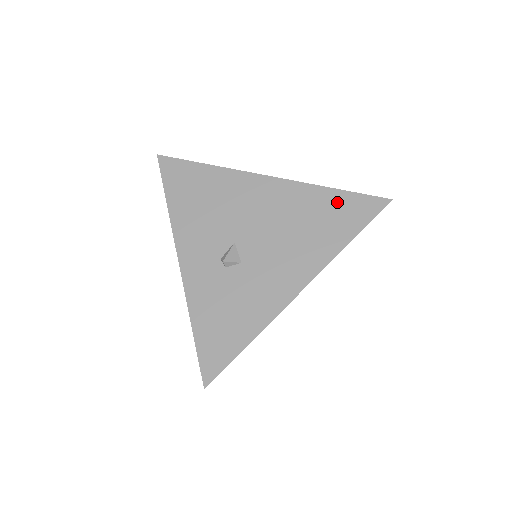
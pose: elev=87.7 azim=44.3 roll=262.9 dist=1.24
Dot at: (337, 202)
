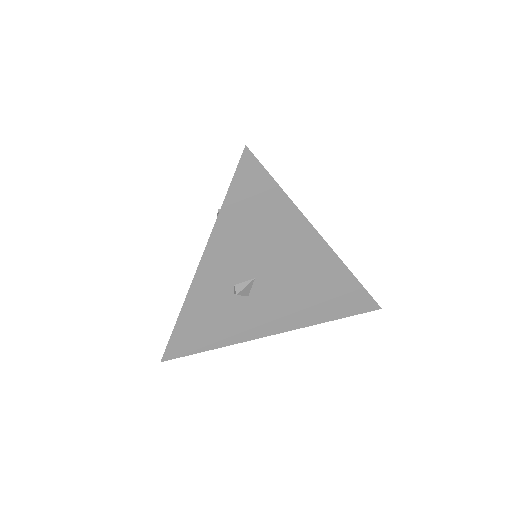
Dot at: (350, 291)
